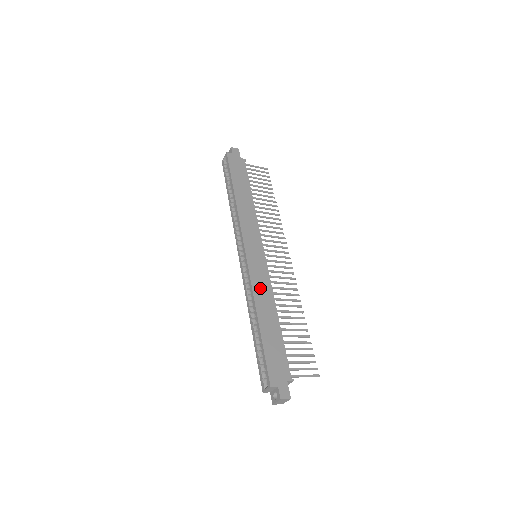
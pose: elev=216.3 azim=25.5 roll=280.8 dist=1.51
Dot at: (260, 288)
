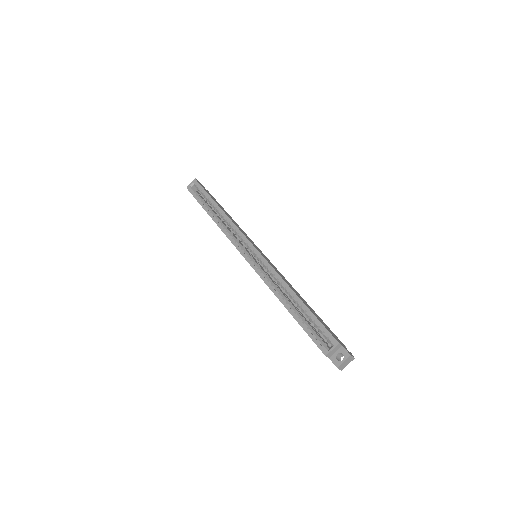
Dot at: (280, 274)
